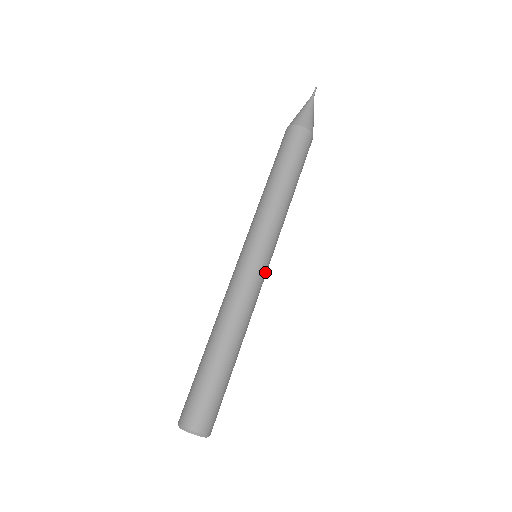
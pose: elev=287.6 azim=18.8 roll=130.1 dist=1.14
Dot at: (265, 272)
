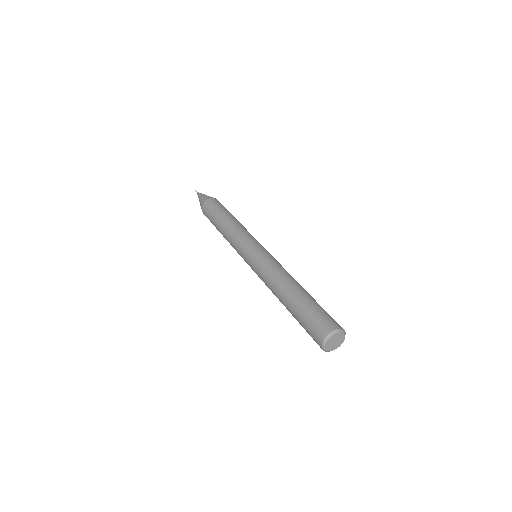
Dot at: occluded
